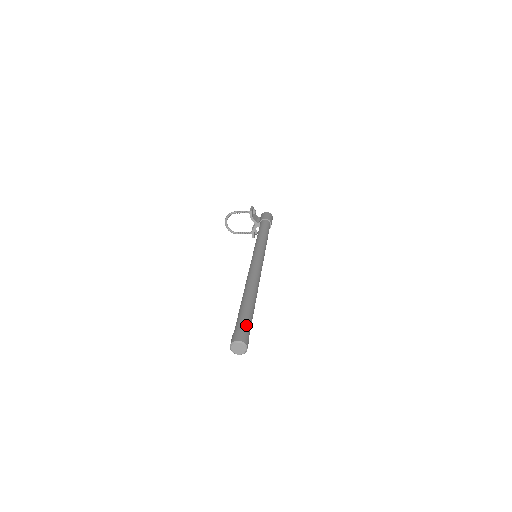
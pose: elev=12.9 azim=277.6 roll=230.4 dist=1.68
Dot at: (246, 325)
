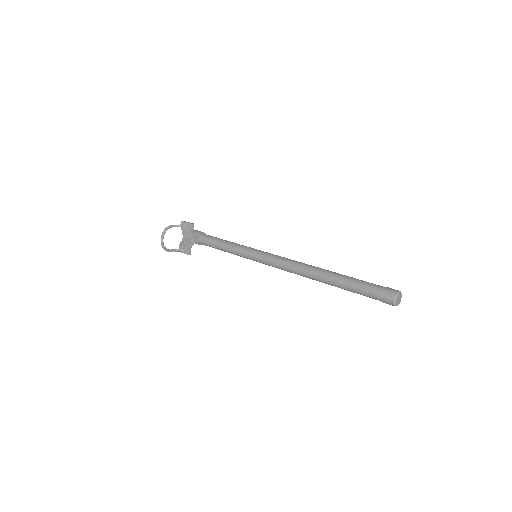
Dot at: (377, 285)
